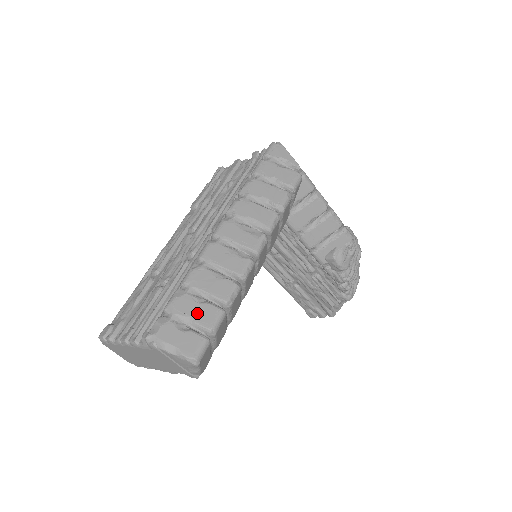
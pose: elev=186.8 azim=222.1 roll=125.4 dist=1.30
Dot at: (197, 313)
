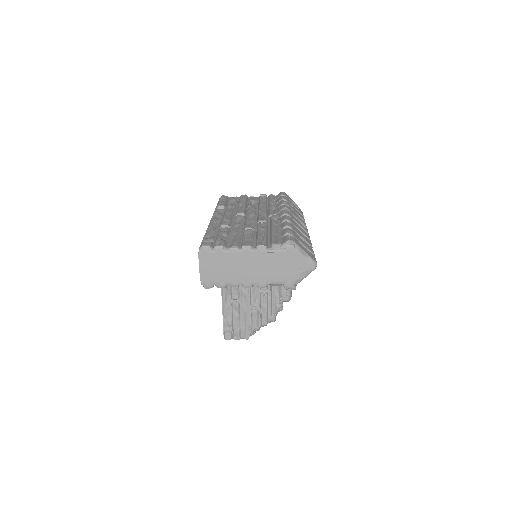
Dot at: (305, 243)
